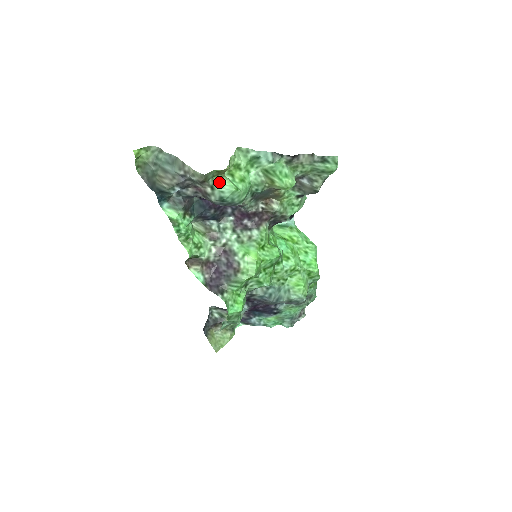
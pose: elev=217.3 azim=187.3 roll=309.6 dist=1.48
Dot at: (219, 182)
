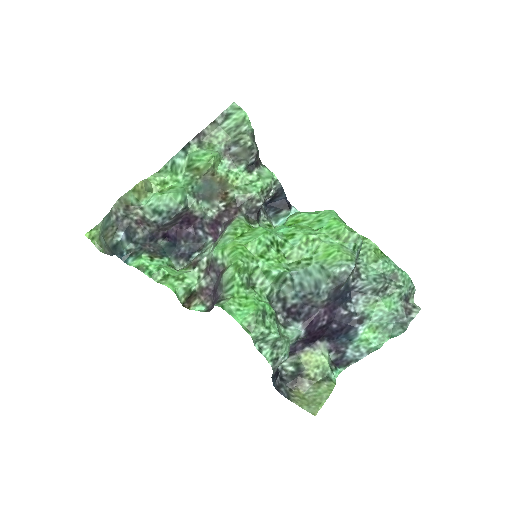
Dot at: (145, 200)
